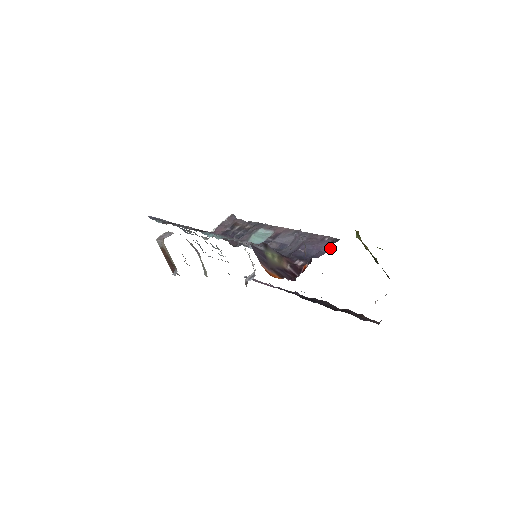
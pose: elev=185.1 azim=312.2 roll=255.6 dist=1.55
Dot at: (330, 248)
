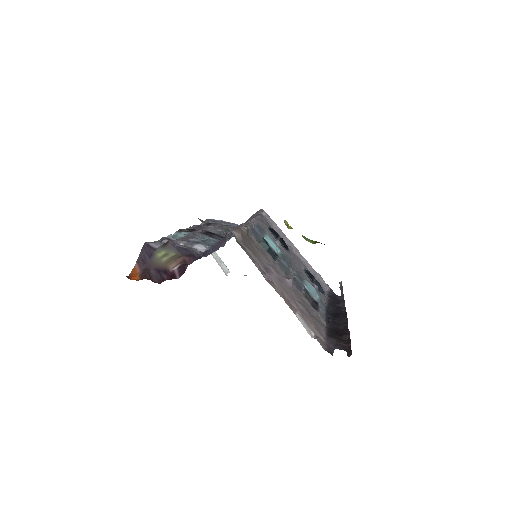
Dot at: (223, 244)
